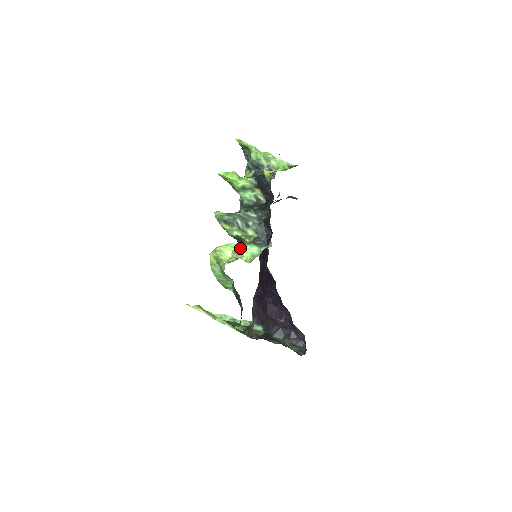
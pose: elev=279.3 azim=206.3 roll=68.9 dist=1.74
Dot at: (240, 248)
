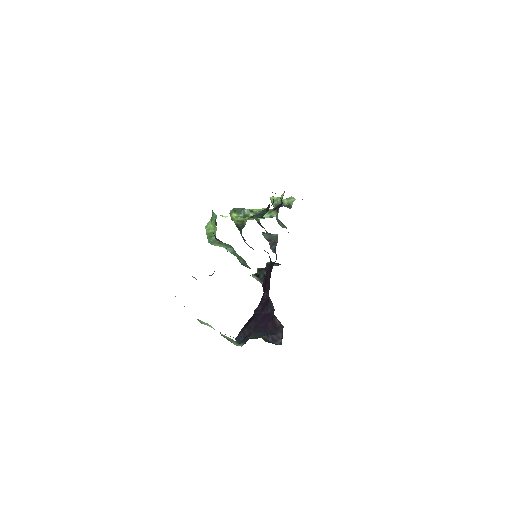
Dot at: occluded
